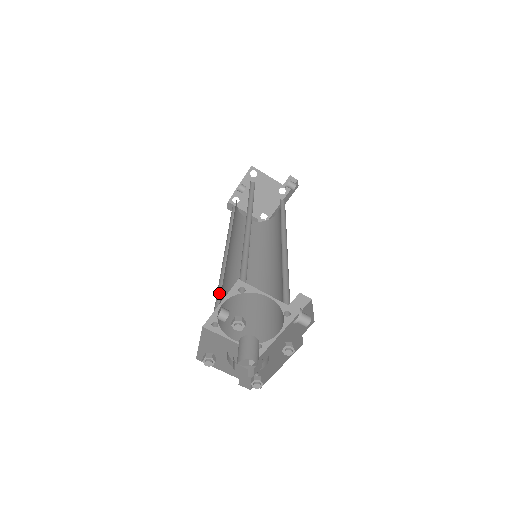
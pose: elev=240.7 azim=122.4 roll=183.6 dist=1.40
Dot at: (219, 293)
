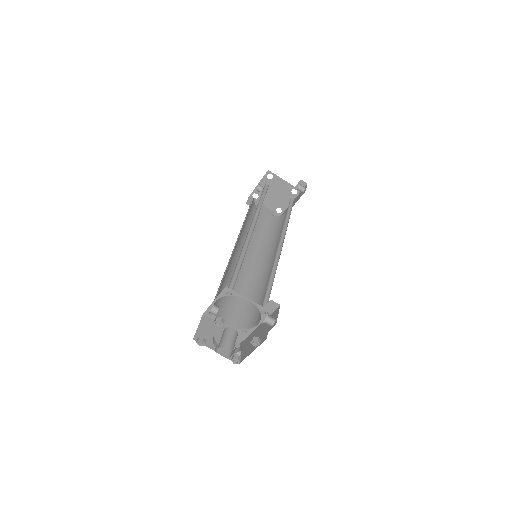
Dot at: occluded
